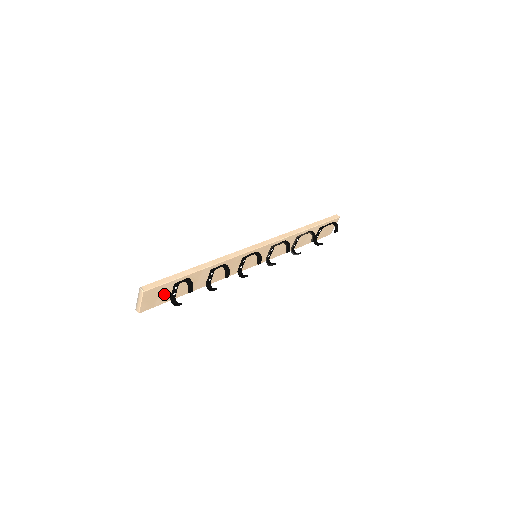
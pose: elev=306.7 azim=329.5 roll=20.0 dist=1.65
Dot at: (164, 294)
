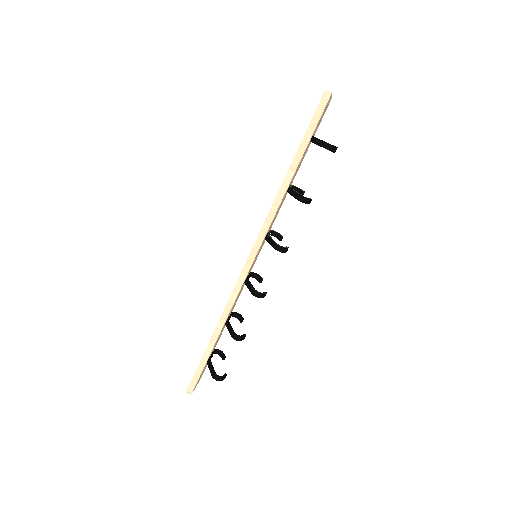
Dot at: occluded
